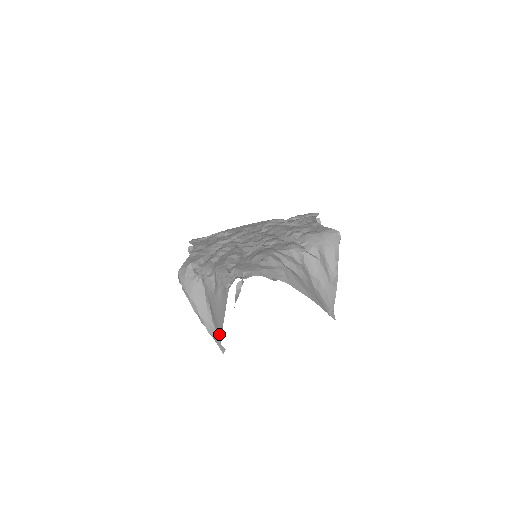
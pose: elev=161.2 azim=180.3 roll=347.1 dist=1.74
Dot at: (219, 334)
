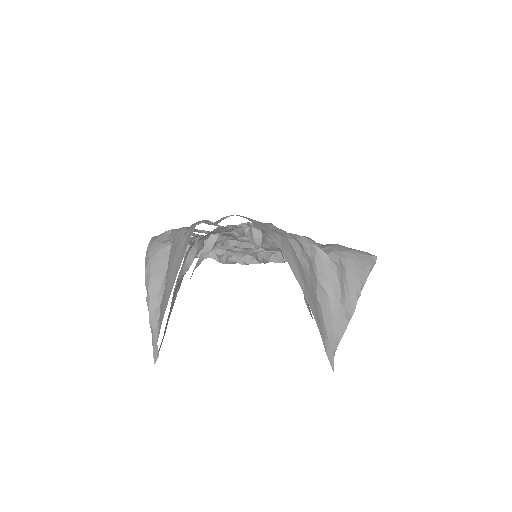
Dot at: (160, 322)
